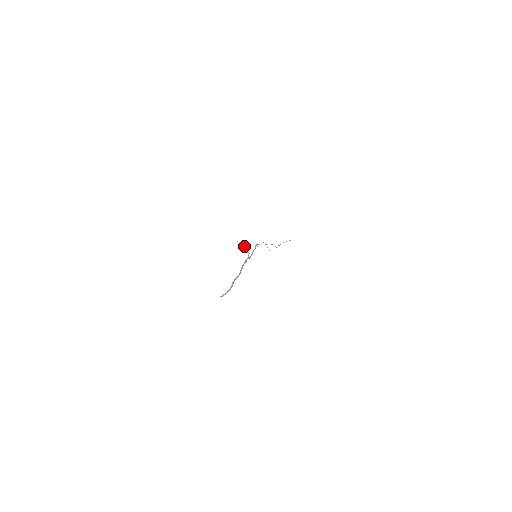
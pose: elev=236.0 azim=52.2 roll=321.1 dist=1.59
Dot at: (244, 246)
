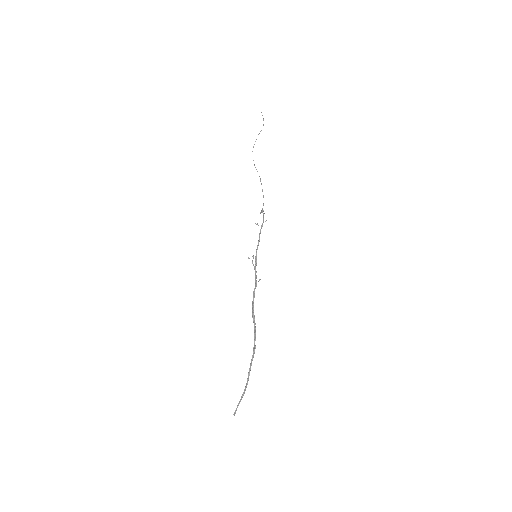
Dot at: (253, 258)
